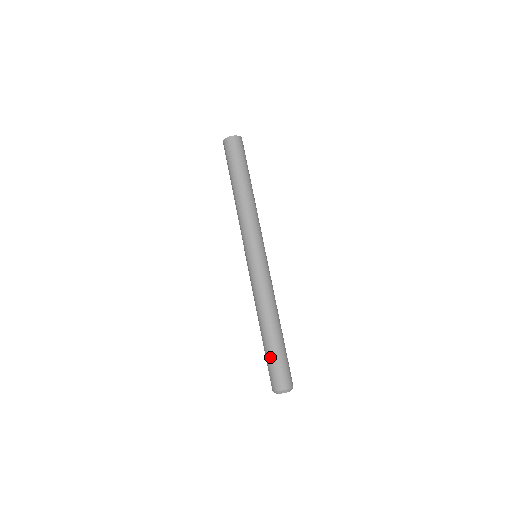
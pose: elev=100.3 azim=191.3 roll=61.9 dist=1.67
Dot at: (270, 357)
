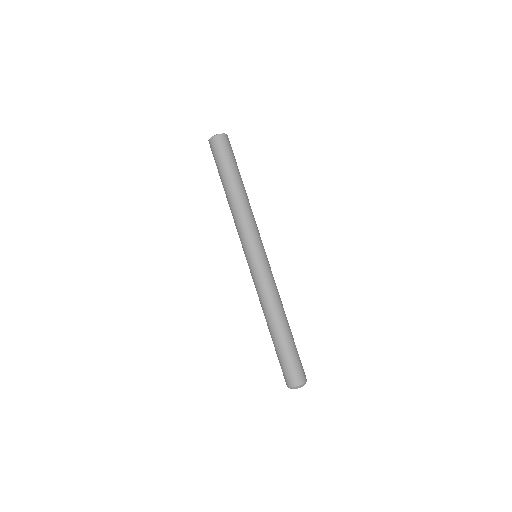
Dot at: (281, 355)
